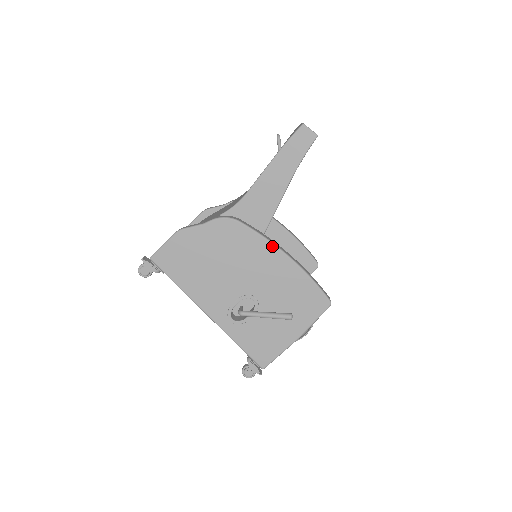
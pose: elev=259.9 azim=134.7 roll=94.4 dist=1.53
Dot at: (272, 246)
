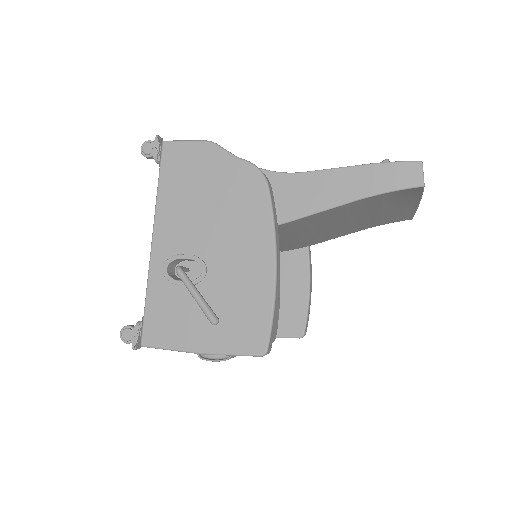
Dot at: (272, 239)
